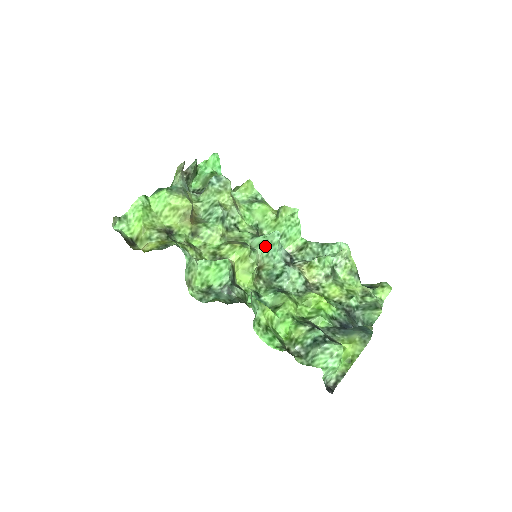
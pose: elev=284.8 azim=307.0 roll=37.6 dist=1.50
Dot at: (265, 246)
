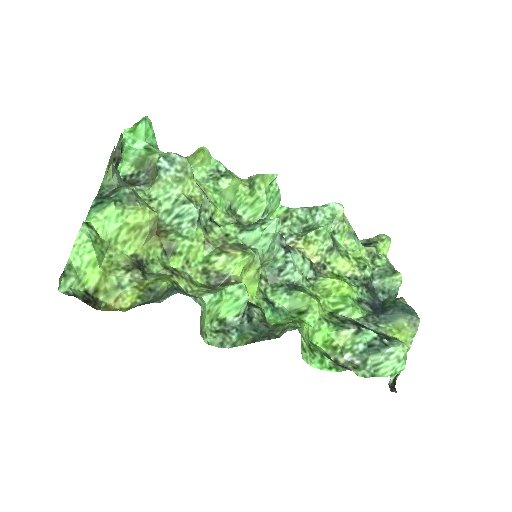
Dot at: (266, 241)
